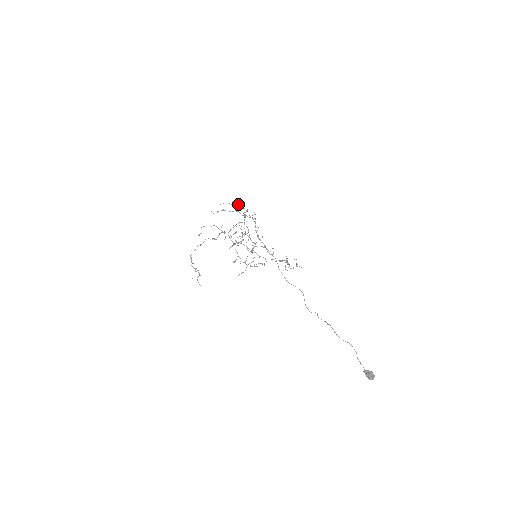
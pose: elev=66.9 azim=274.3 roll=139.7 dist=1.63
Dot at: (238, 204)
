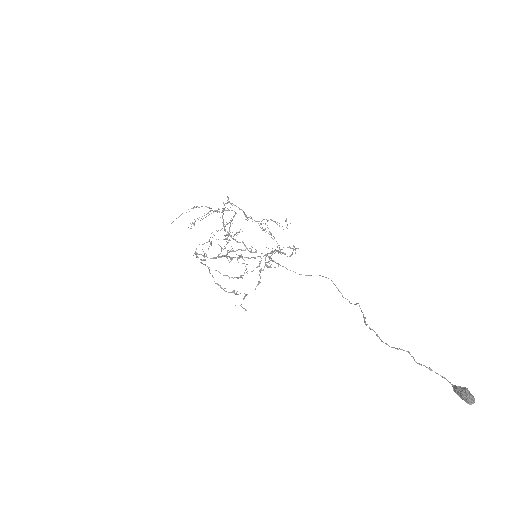
Dot at: occluded
